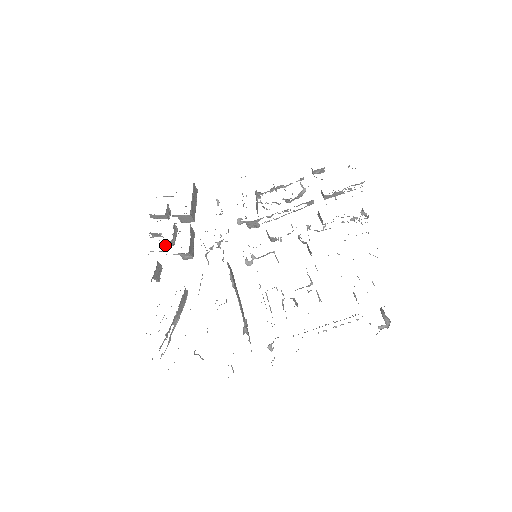
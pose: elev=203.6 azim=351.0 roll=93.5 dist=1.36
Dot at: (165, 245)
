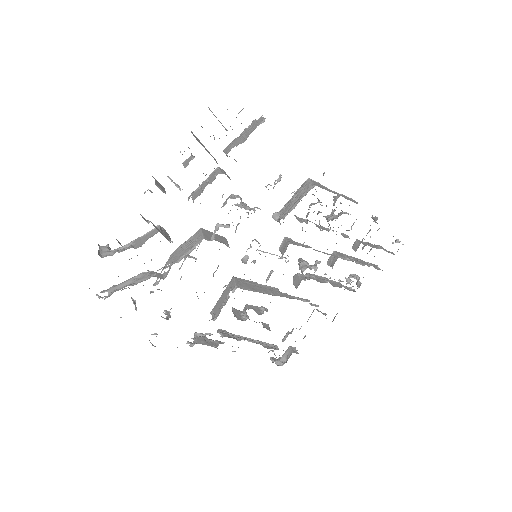
Dot at: occluded
